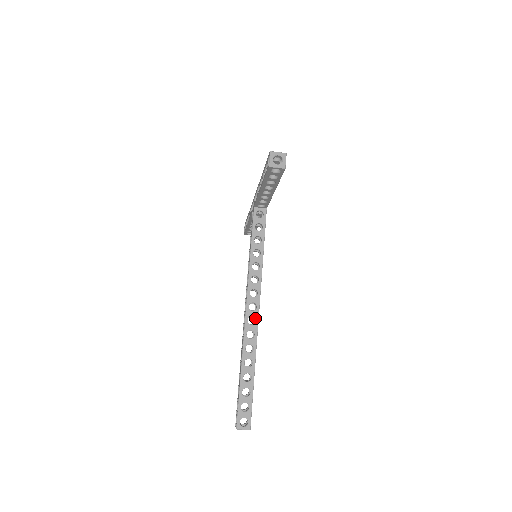
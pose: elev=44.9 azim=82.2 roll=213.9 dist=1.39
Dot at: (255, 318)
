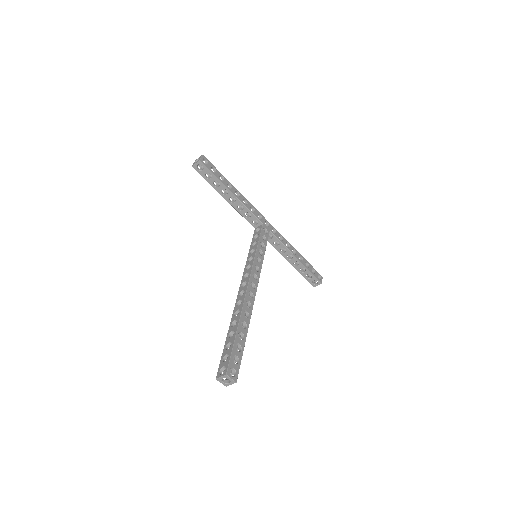
Dot at: (244, 290)
